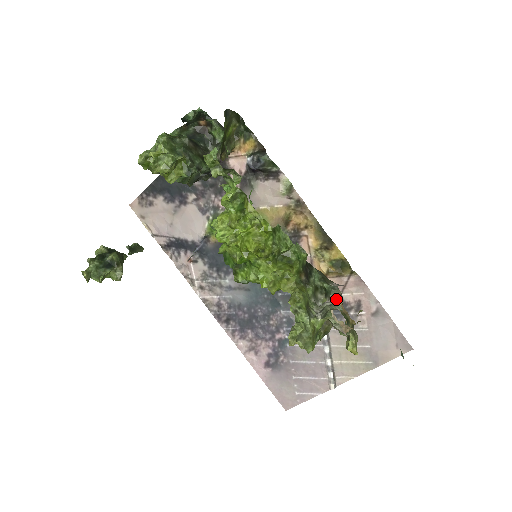
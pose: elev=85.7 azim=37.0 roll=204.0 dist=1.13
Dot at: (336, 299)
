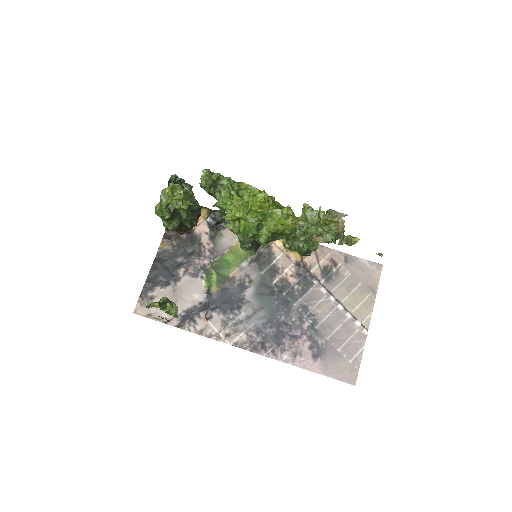
Dot at: occluded
